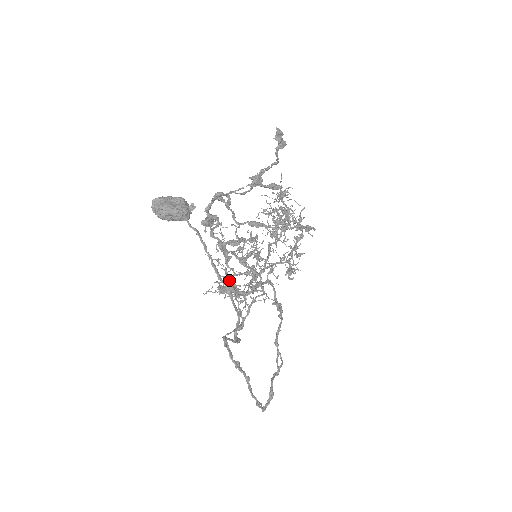
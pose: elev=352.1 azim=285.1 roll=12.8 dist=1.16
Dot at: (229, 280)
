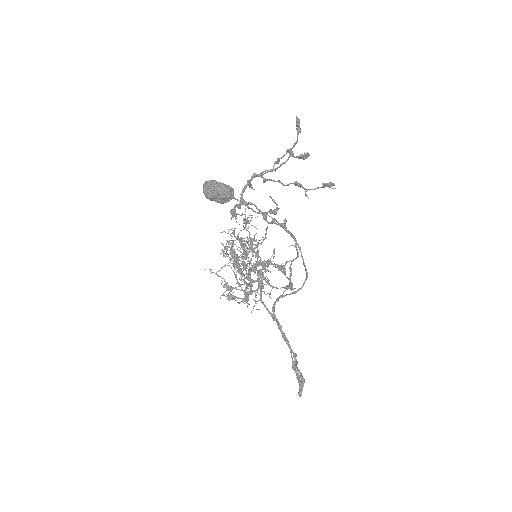
Dot at: (233, 287)
